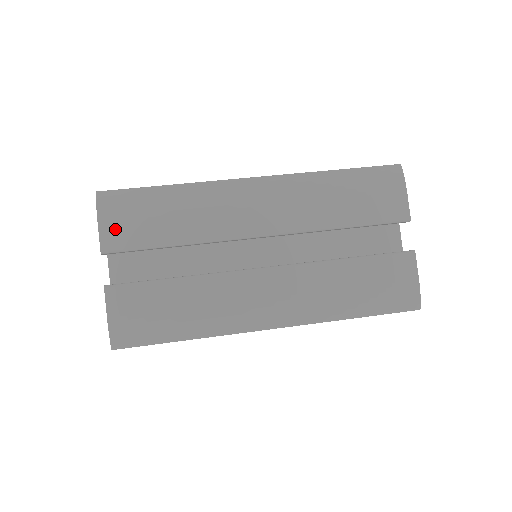
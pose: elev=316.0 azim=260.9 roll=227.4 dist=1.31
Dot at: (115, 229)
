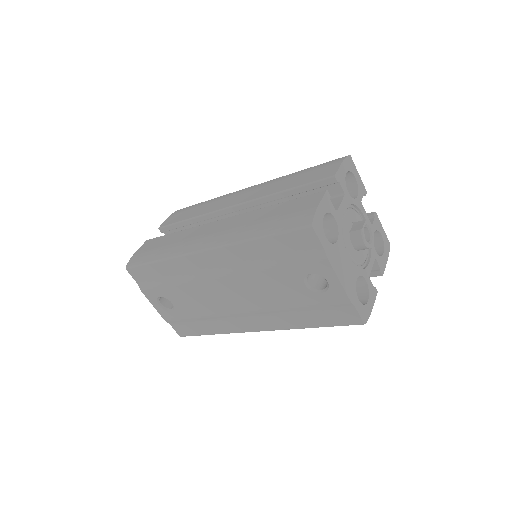
Dot at: (172, 218)
